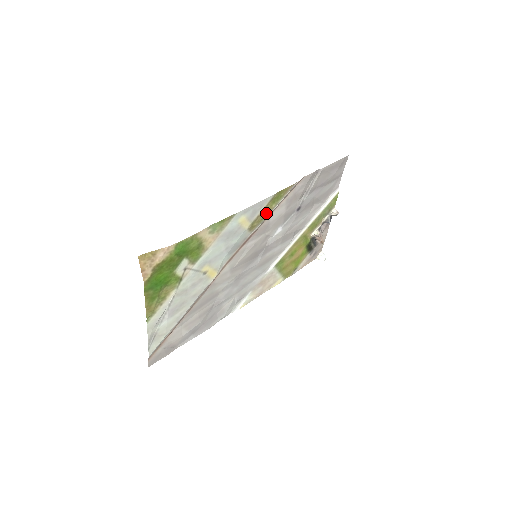
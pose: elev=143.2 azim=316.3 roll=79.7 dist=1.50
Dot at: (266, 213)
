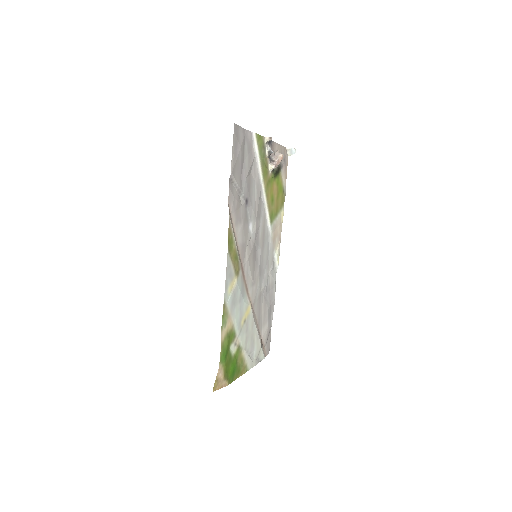
Dot at: (235, 256)
